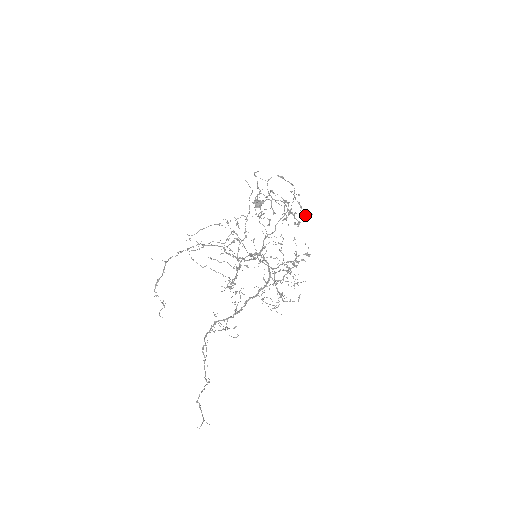
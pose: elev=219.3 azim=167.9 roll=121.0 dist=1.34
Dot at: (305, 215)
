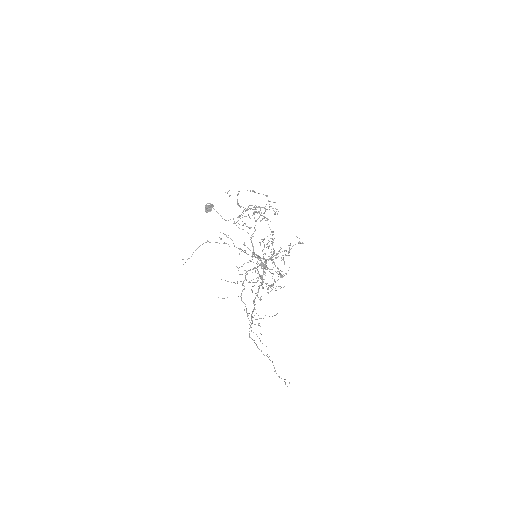
Dot at: (275, 212)
